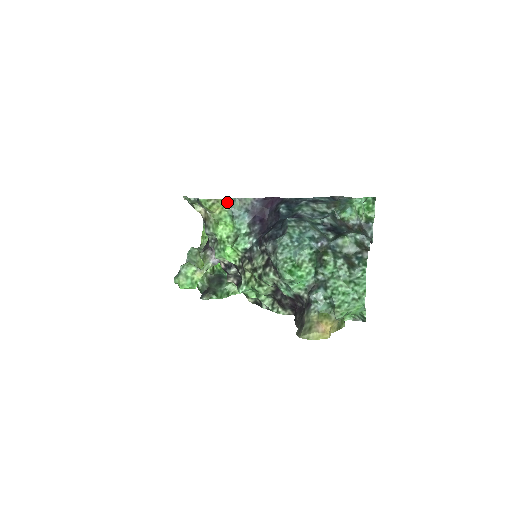
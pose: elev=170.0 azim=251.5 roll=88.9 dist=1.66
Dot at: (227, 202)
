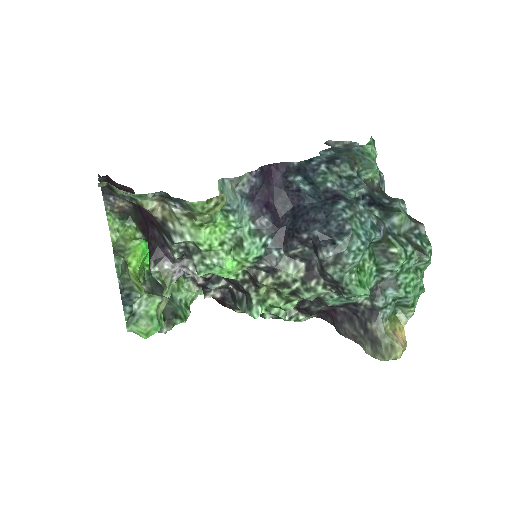
Dot at: (218, 190)
